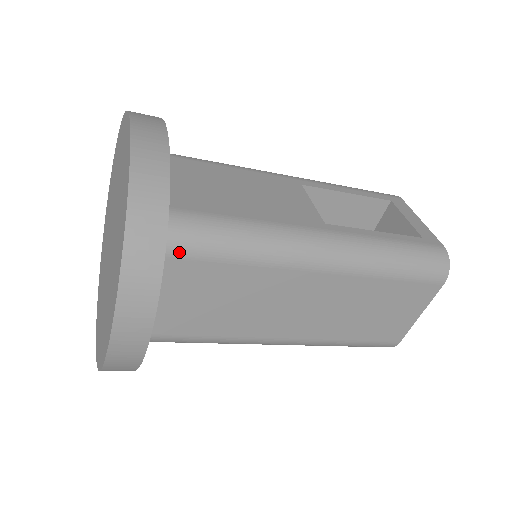
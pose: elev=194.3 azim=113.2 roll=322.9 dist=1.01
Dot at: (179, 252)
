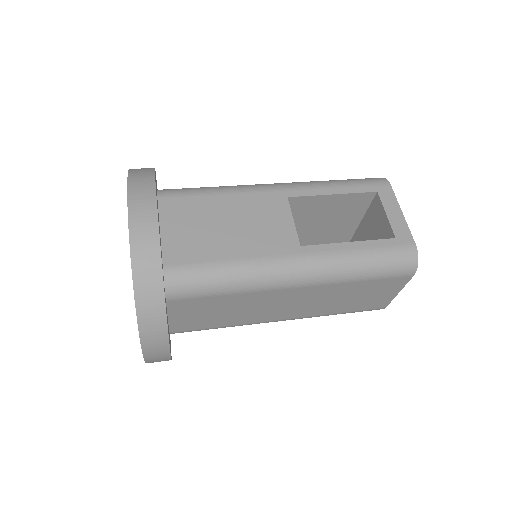
Dot at: (181, 296)
